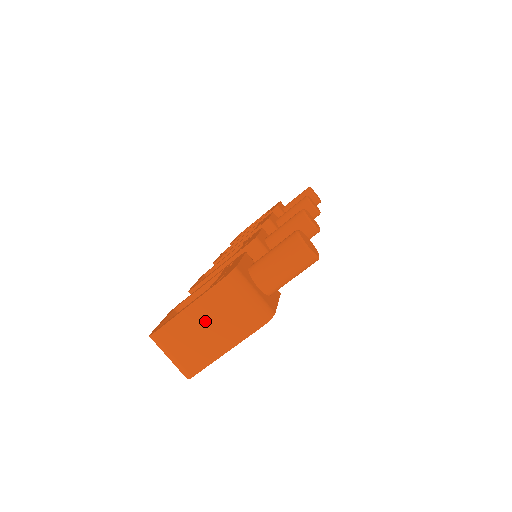
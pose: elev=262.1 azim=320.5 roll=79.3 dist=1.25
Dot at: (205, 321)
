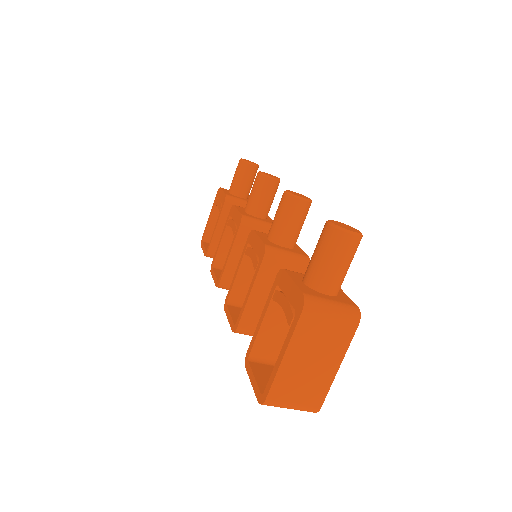
Dot at: (306, 357)
